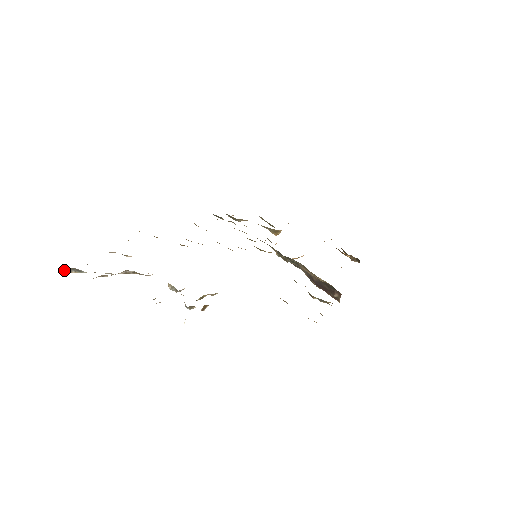
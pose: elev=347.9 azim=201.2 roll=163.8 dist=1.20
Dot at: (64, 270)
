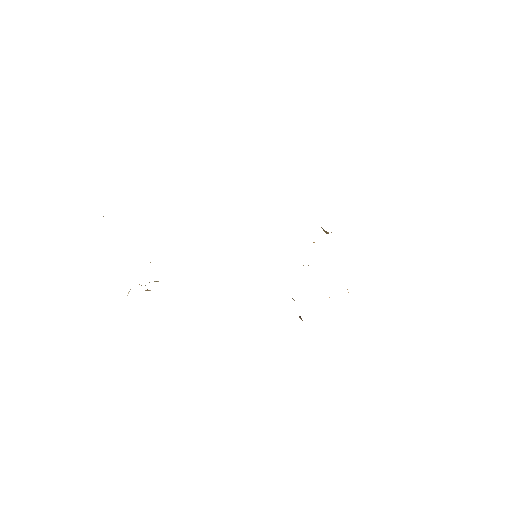
Dot at: occluded
